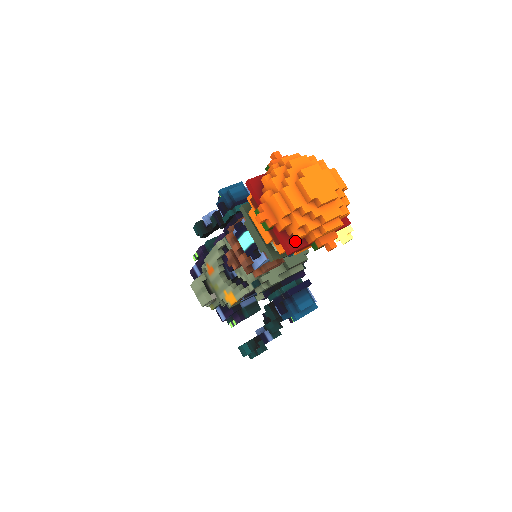
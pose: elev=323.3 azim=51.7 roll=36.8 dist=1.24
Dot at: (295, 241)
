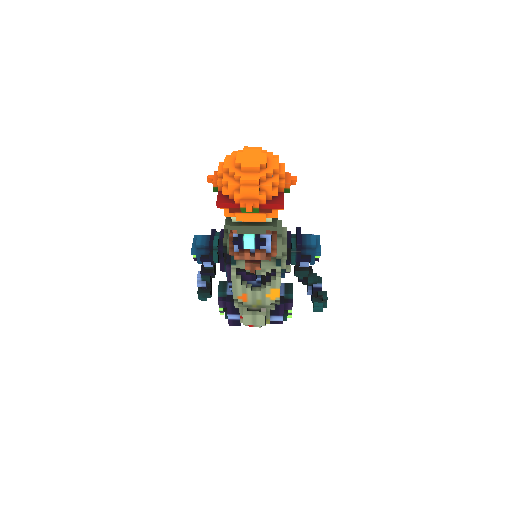
Dot at: (277, 199)
